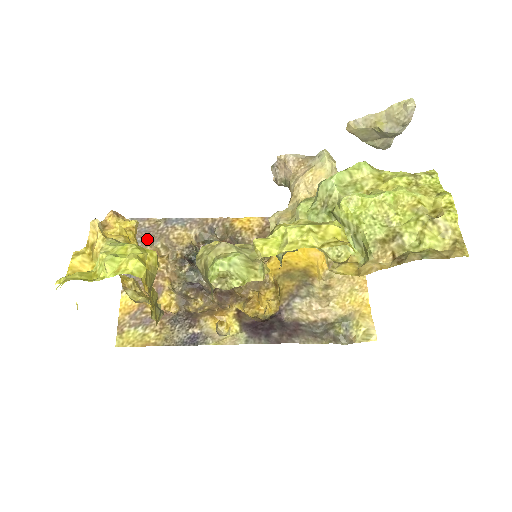
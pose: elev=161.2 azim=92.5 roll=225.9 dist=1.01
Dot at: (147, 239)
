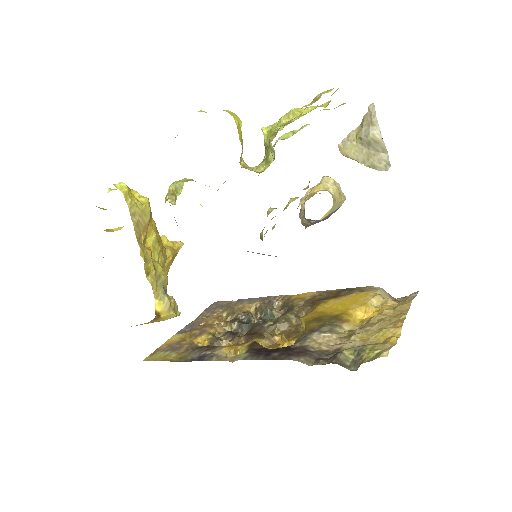
Dot at: (218, 310)
